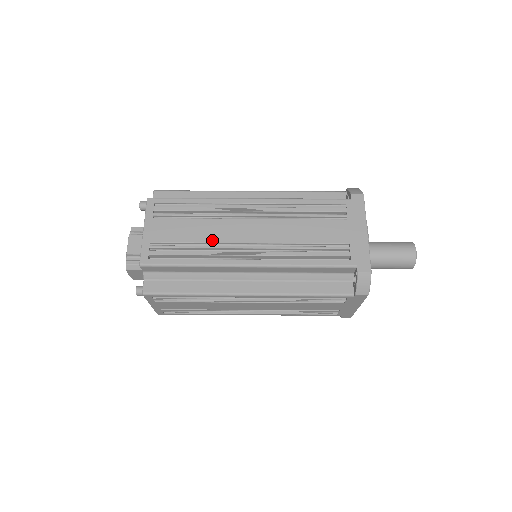
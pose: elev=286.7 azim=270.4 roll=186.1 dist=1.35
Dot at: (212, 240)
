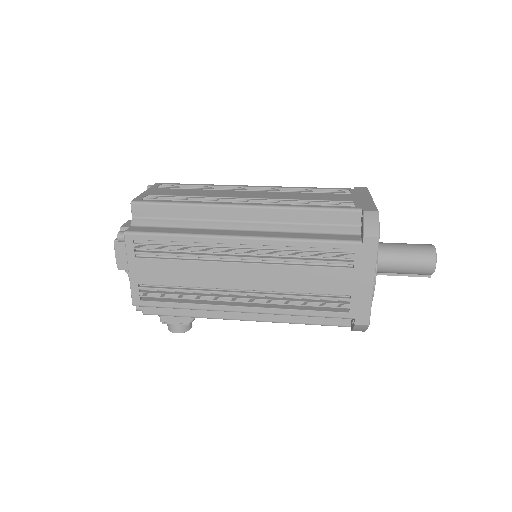
Dot at: (210, 196)
